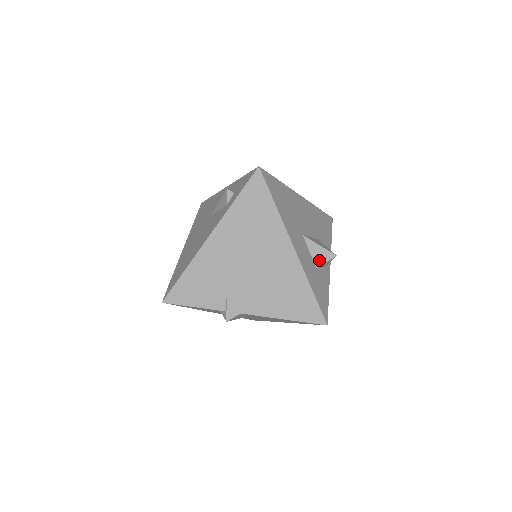
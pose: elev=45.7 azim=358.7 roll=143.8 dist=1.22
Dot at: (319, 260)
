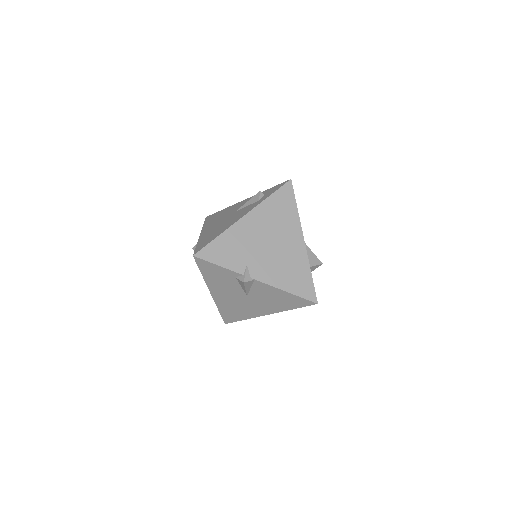
Dot at: (311, 262)
